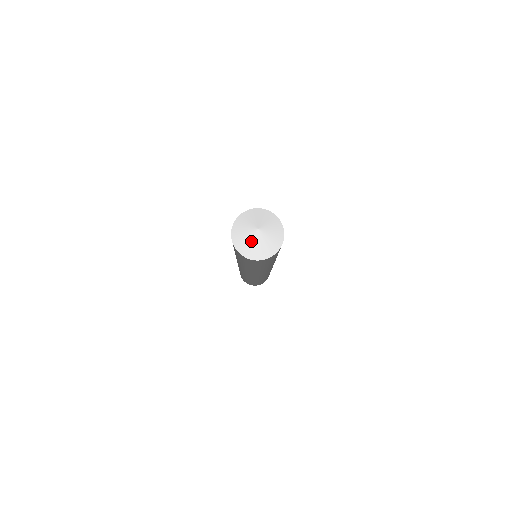
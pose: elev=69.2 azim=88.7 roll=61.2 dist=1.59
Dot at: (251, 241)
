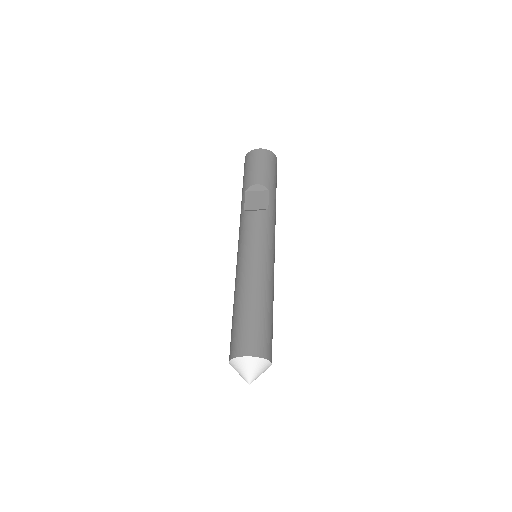
Dot at: occluded
